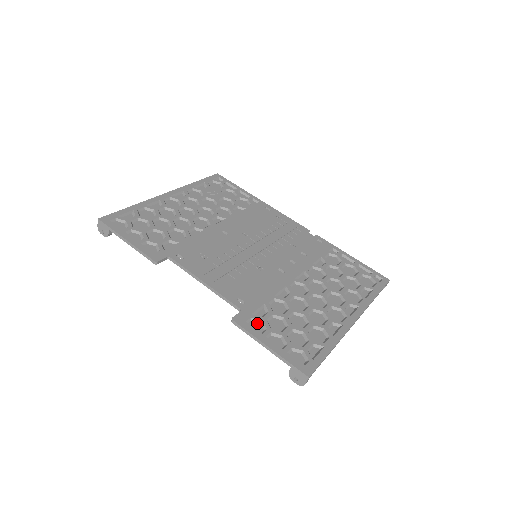
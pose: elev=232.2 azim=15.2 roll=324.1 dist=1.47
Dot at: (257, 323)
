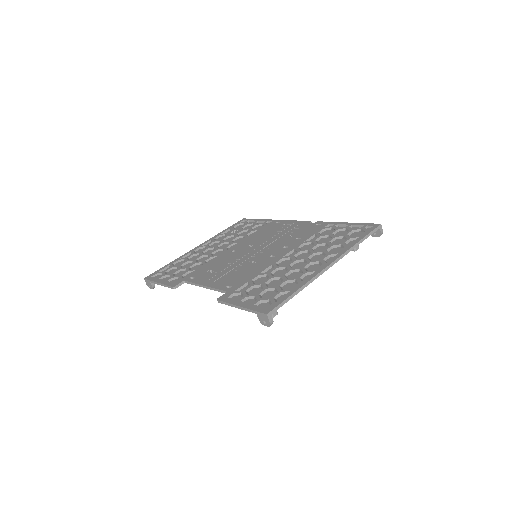
Dot at: (238, 296)
